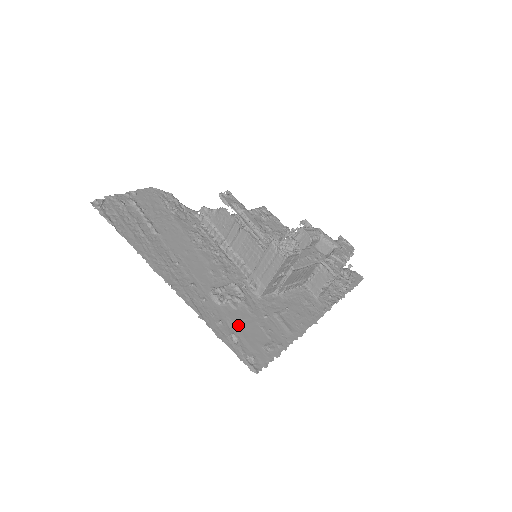
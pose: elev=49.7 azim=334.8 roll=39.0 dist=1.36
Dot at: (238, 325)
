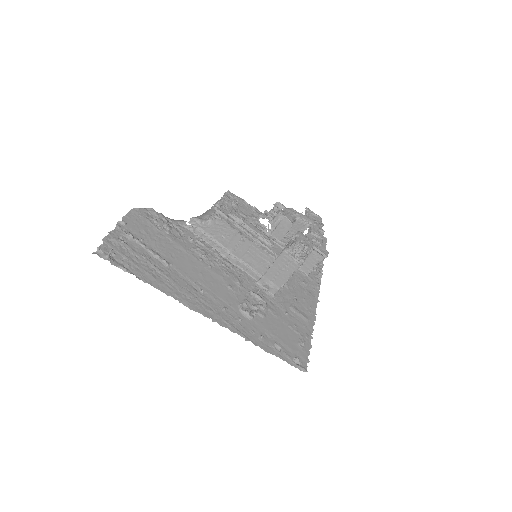
Dot at: (274, 333)
